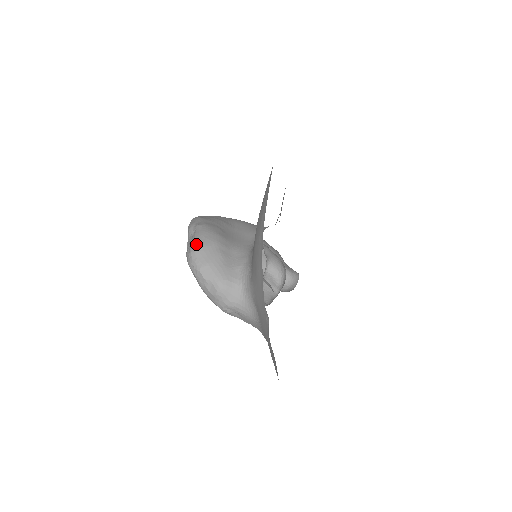
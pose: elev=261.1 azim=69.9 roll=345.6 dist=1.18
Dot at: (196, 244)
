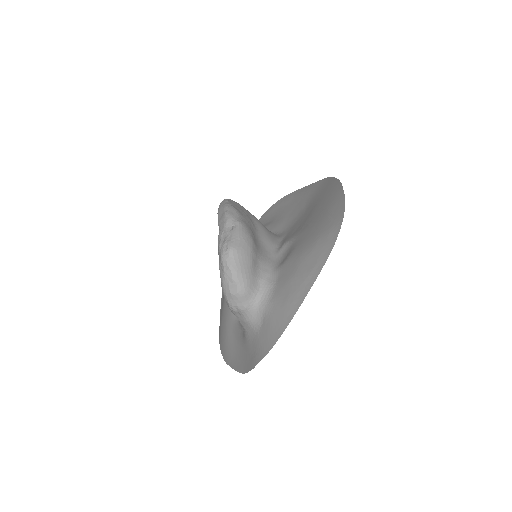
Dot at: (236, 244)
